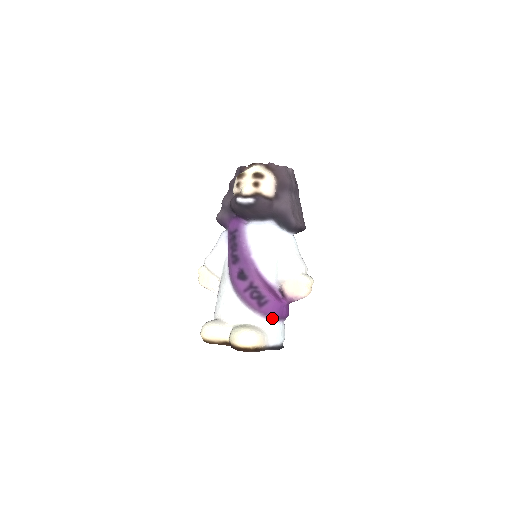
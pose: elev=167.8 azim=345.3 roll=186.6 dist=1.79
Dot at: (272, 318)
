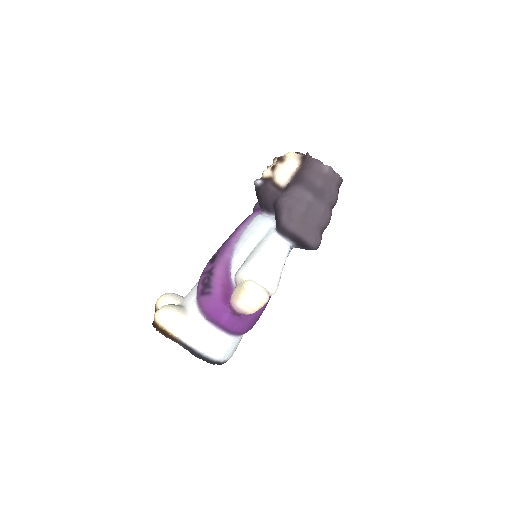
Dot at: (205, 315)
